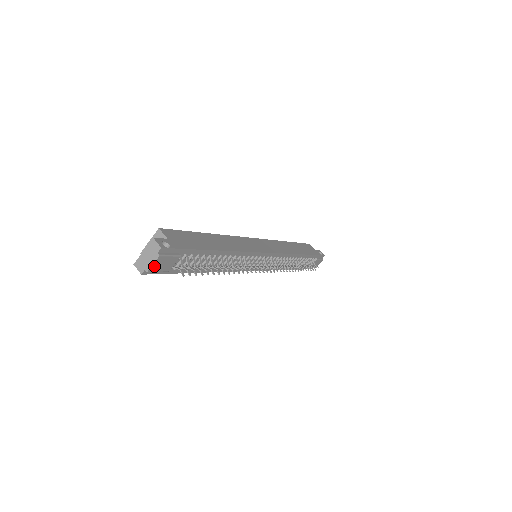
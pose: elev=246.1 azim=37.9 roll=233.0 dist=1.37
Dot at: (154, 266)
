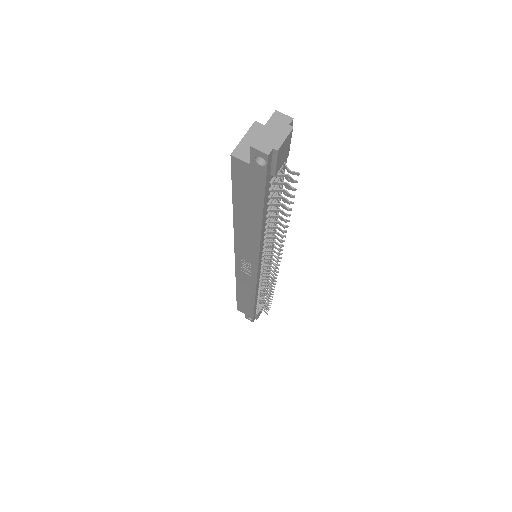
Dot at: (282, 145)
